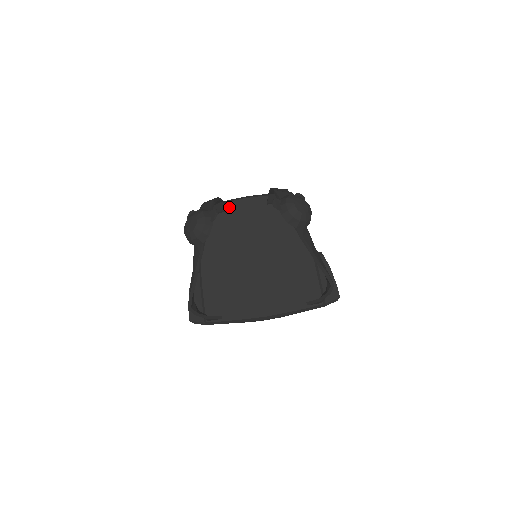
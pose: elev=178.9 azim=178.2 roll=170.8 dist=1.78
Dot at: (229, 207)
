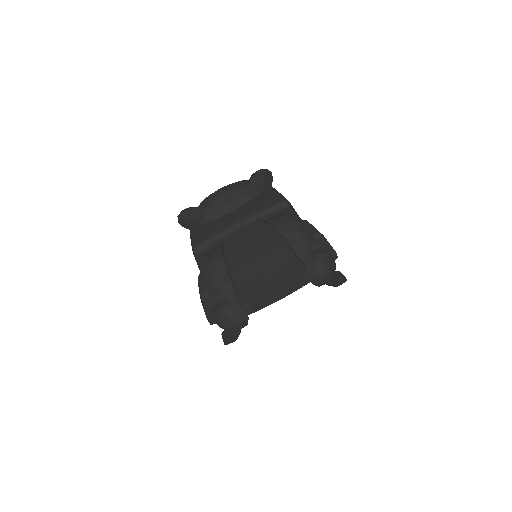
Dot at: (225, 241)
